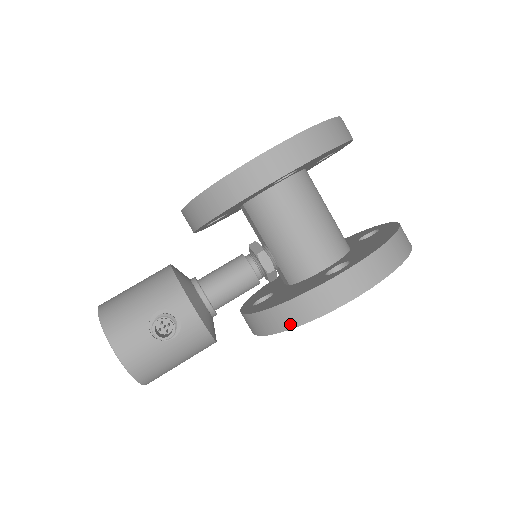
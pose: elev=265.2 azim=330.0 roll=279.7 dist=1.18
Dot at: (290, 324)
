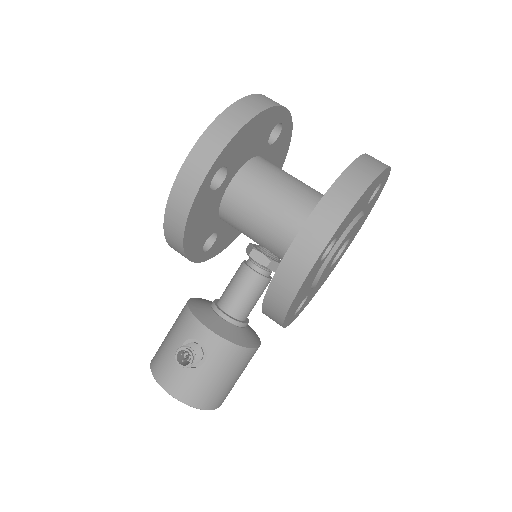
Dot at: (284, 307)
